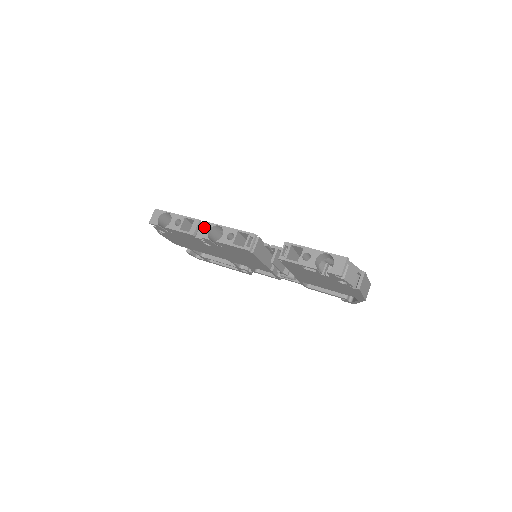
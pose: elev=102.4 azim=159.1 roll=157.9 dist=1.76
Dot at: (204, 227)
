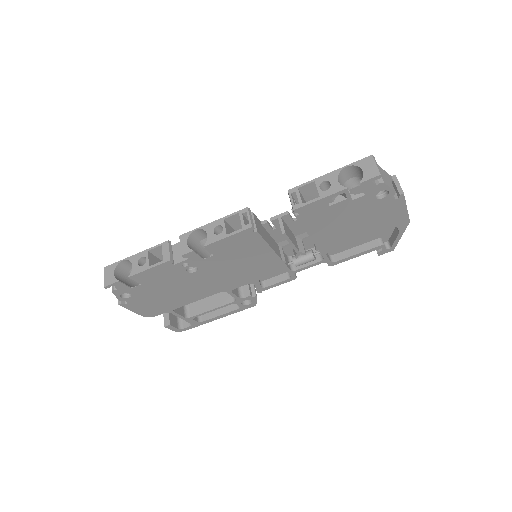
Dot at: (178, 247)
